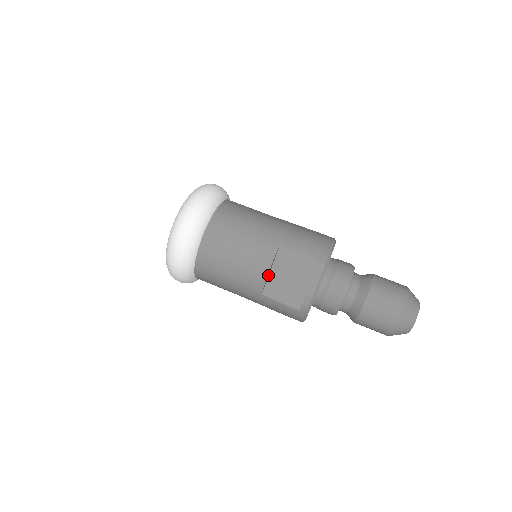
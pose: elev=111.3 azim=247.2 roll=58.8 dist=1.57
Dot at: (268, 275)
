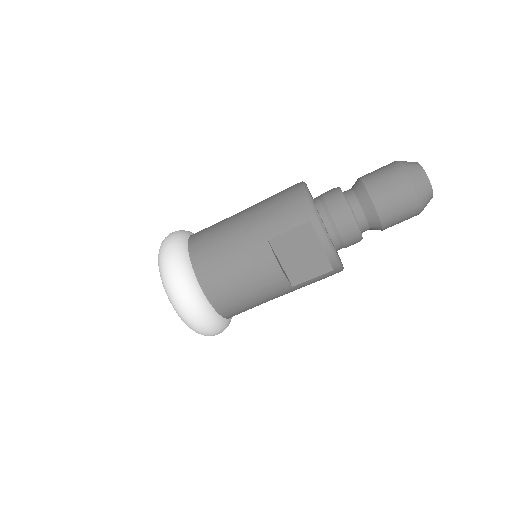
Dot at: (283, 270)
